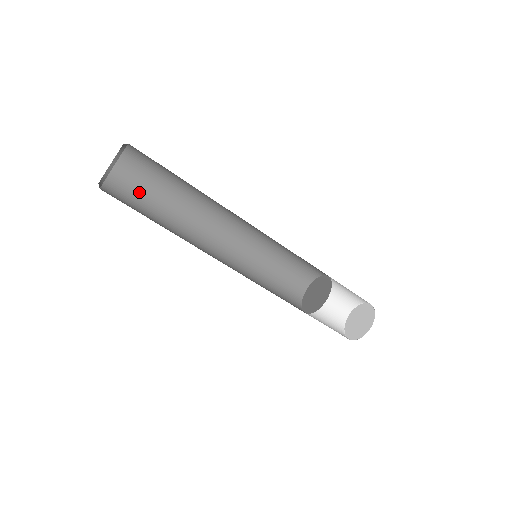
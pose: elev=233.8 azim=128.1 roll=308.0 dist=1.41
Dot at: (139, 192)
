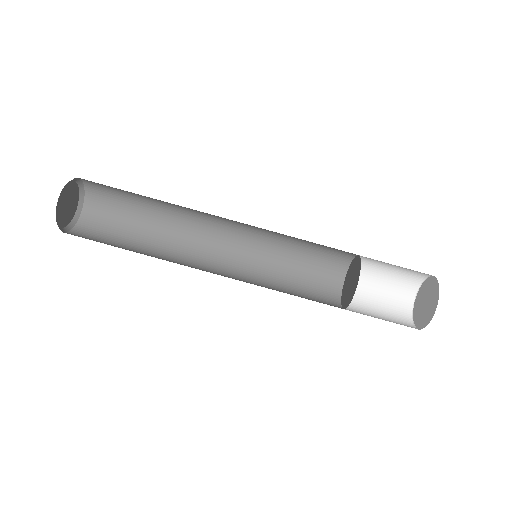
Dot at: (114, 227)
